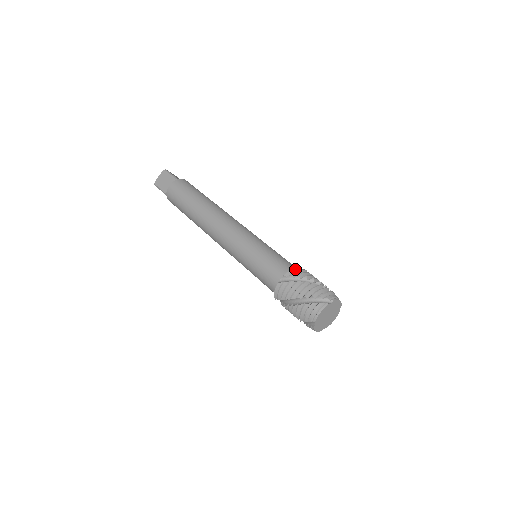
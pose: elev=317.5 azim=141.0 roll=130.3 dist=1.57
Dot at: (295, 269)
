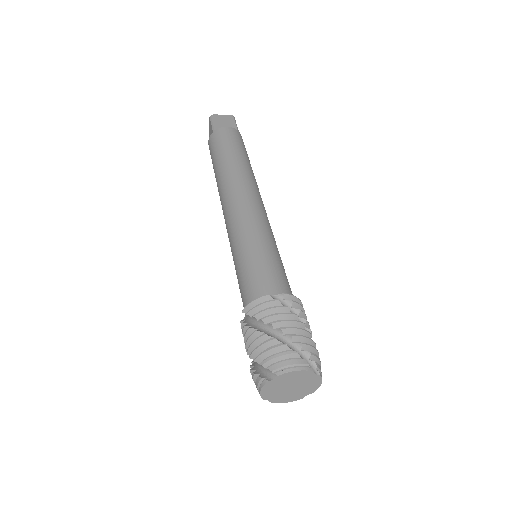
Dot at: (257, 301)
